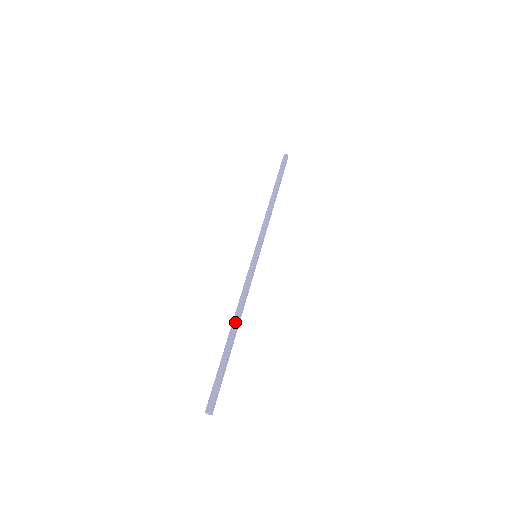
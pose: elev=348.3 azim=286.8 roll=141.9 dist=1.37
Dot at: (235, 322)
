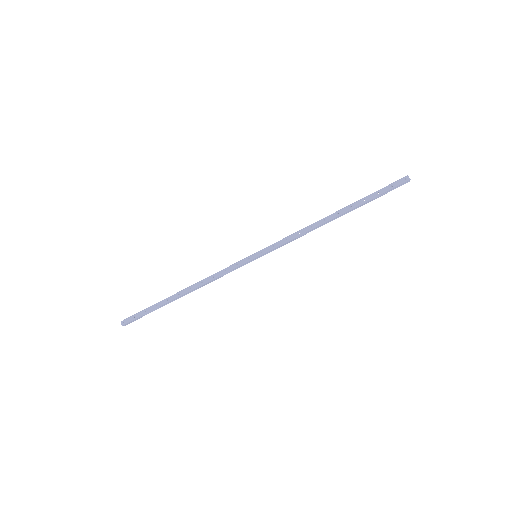
Dot at: (187, 290)
